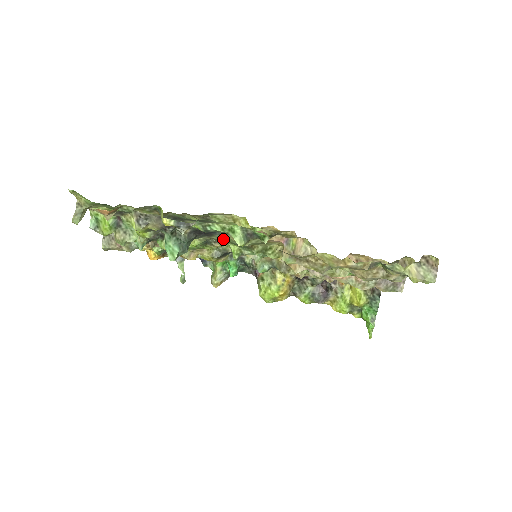
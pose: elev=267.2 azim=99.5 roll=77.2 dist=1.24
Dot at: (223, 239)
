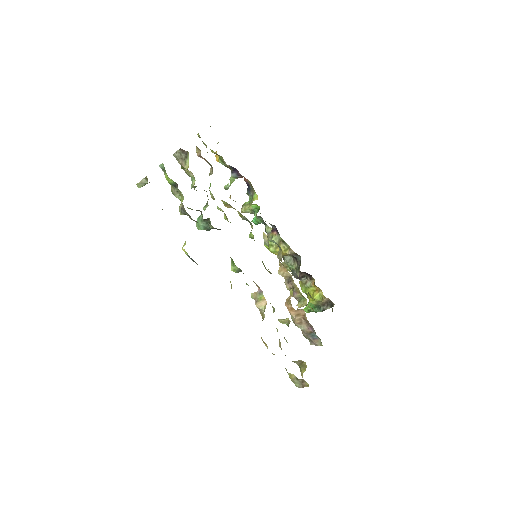
Dot at: occluded
